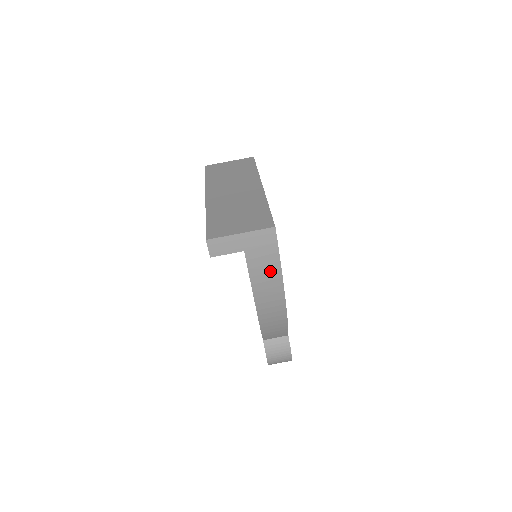
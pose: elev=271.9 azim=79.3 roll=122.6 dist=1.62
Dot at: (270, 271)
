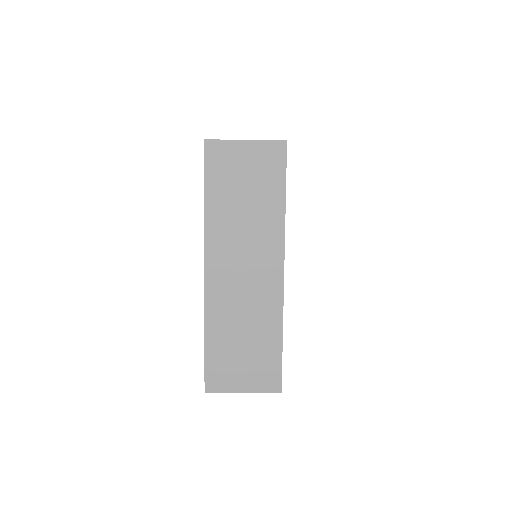
Dot at: occluded
